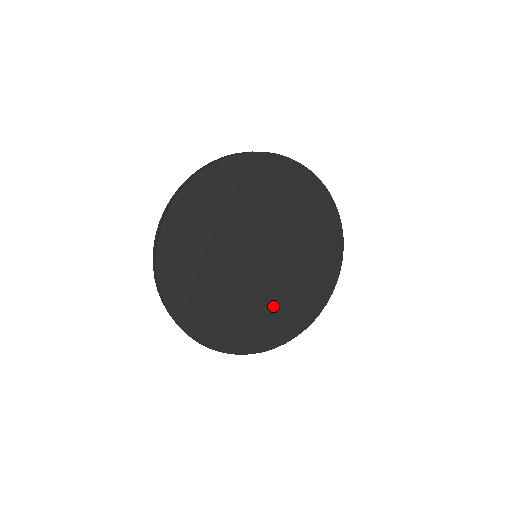
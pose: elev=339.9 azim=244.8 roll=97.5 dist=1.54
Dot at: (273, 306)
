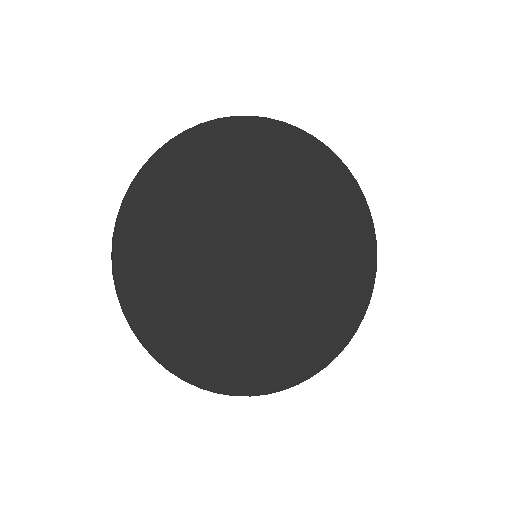
Dot at: (288, 323)
